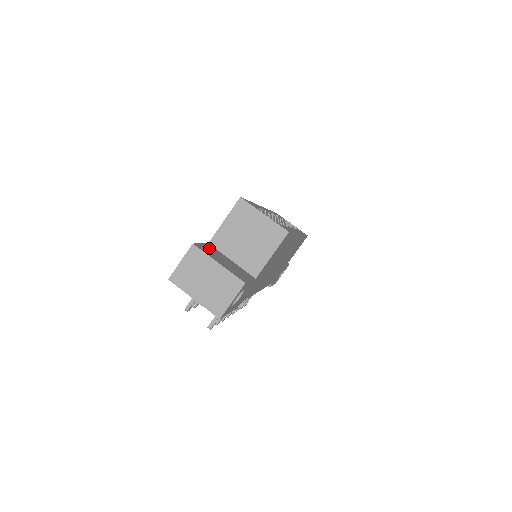
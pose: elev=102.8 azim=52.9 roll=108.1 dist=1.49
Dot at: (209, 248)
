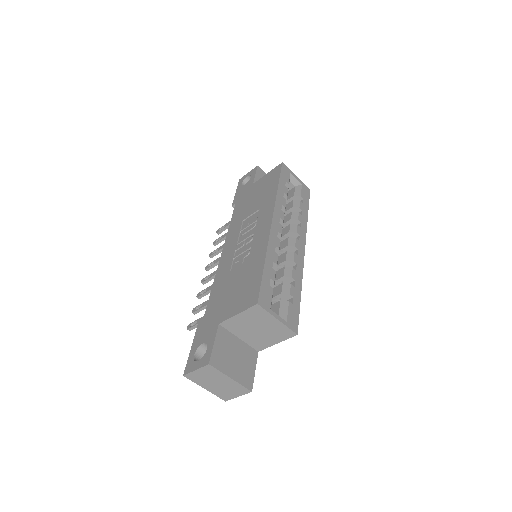
Dot at: (221, 343)
